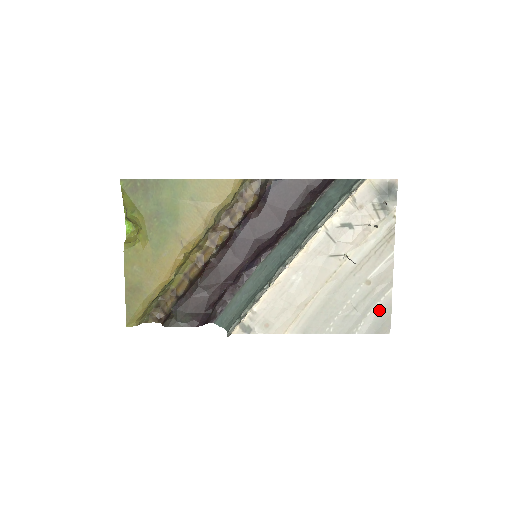
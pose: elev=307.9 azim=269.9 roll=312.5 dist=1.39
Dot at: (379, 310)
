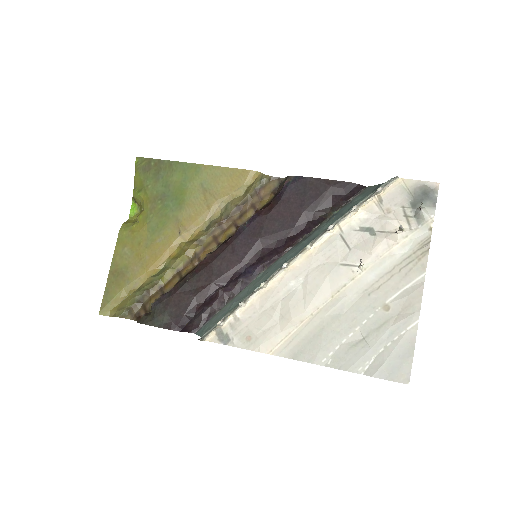
Dot at: (397, 347)
